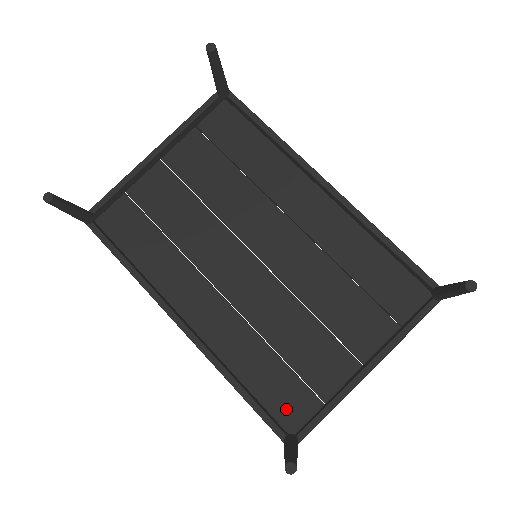
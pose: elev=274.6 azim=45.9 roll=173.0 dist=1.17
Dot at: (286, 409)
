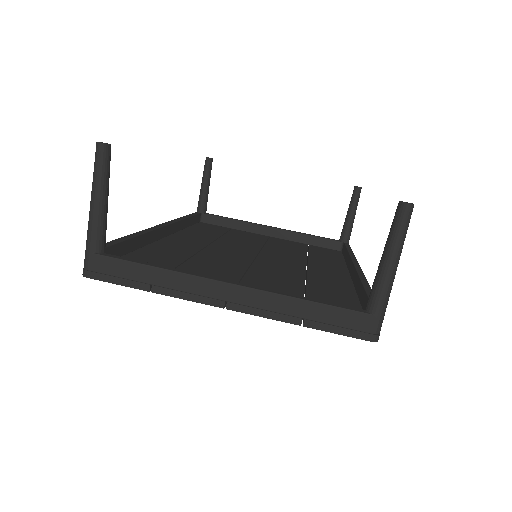
Dot at: occluded
